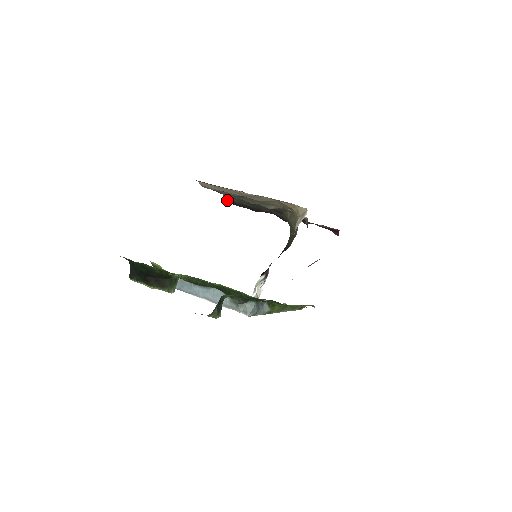
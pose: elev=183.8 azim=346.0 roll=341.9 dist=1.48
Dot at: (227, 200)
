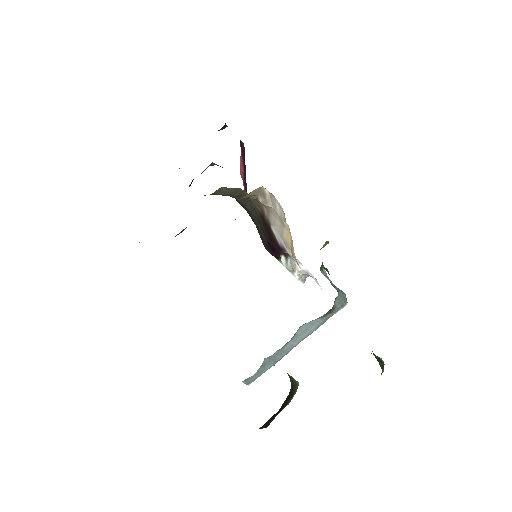
Dot at: occluded
